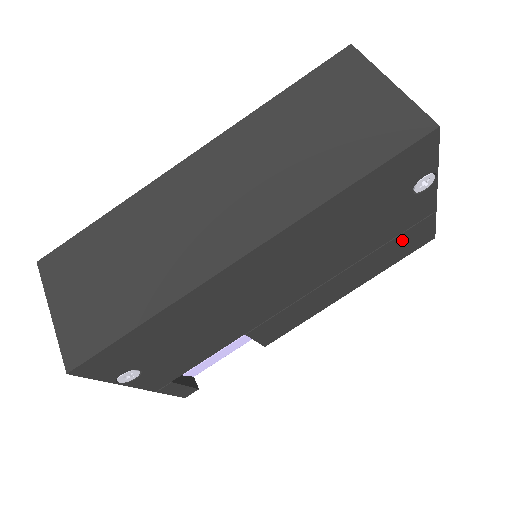
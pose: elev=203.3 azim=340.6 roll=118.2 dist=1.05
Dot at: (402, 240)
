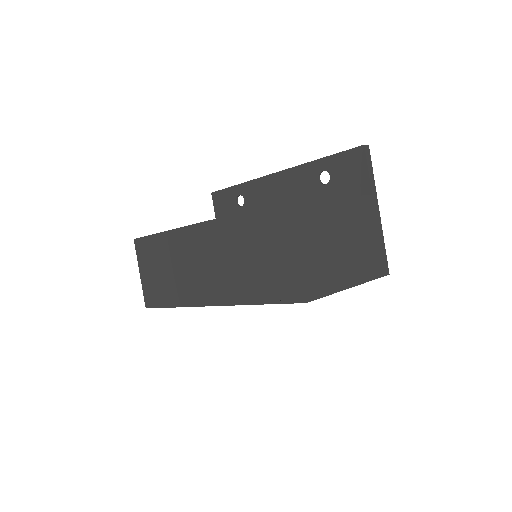
Dot at: occluded
